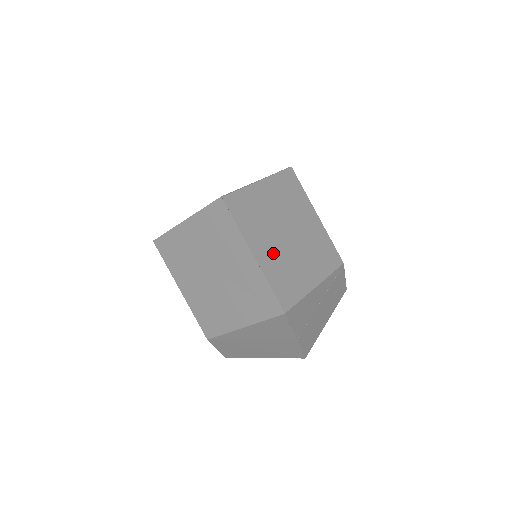
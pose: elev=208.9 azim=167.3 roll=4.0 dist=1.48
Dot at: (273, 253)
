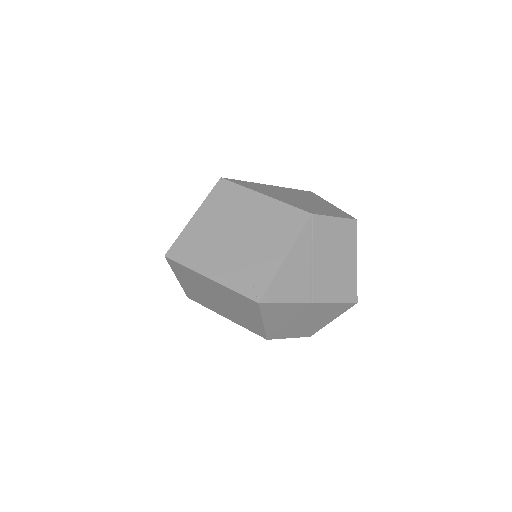
Dot at: (228, 263)
